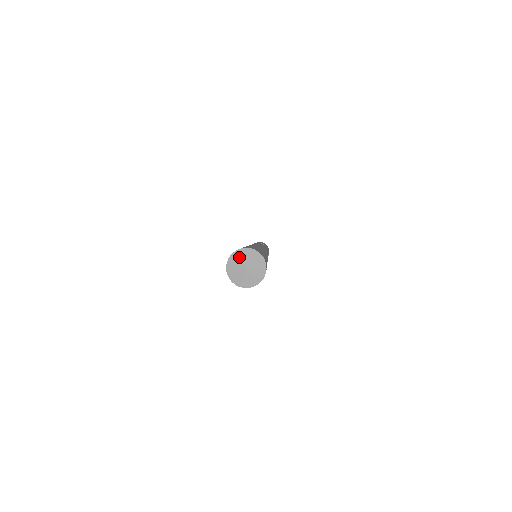
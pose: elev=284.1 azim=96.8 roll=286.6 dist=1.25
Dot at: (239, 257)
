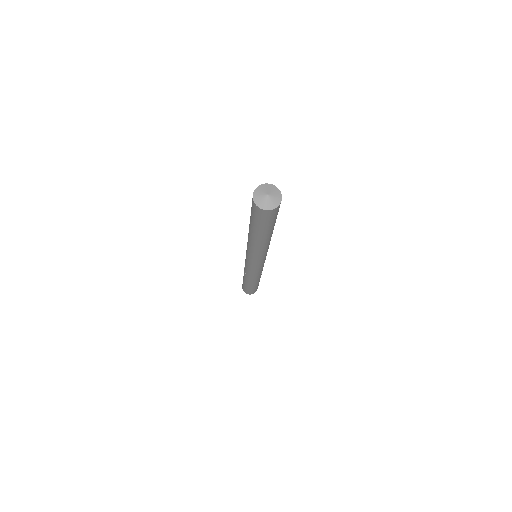
Dot at: (258, 193)
